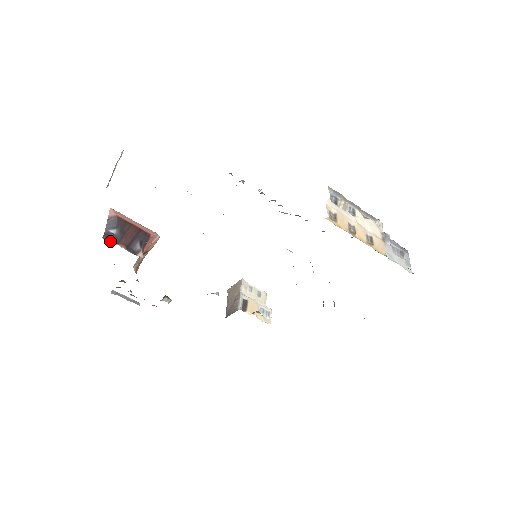
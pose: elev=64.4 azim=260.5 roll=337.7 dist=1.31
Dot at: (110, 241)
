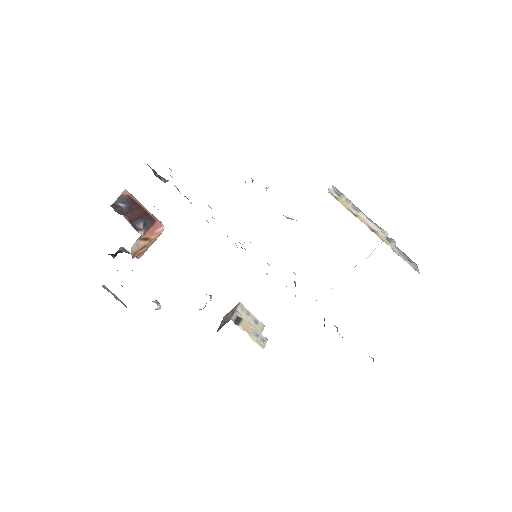
Dot at: (116, 211)
